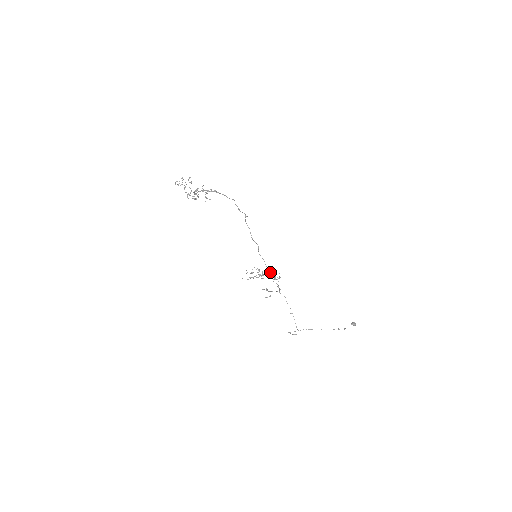
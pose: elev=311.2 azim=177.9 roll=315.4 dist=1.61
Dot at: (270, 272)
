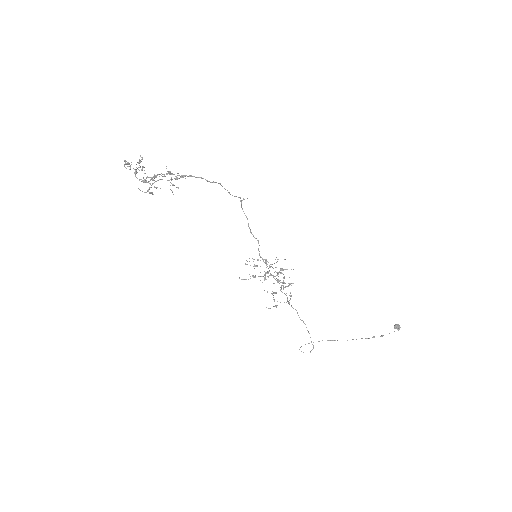
Dot at: occluded
